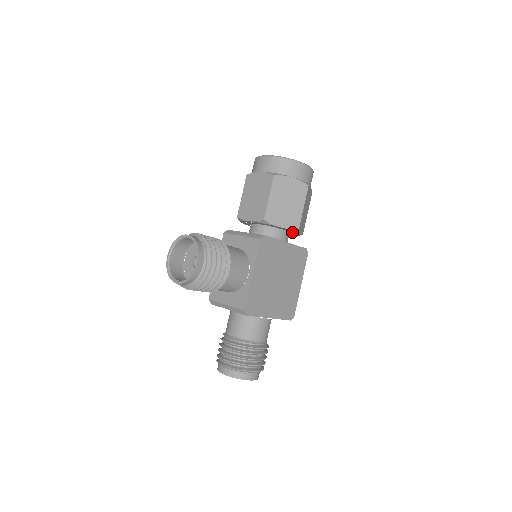
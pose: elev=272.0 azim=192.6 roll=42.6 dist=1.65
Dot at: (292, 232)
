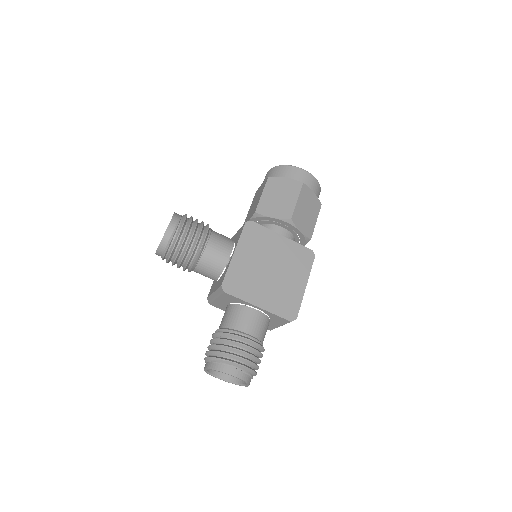
Dot at: (292, 231)
